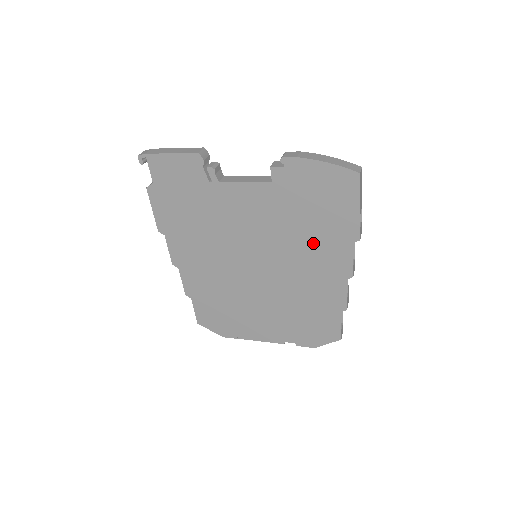
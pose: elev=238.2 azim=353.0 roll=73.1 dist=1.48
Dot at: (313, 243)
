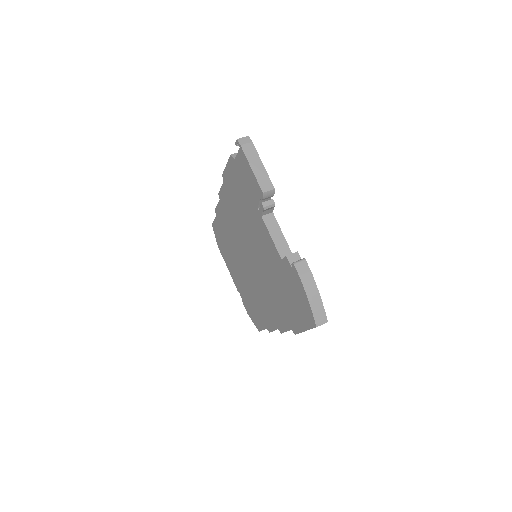
Dot at: (278, 300)
